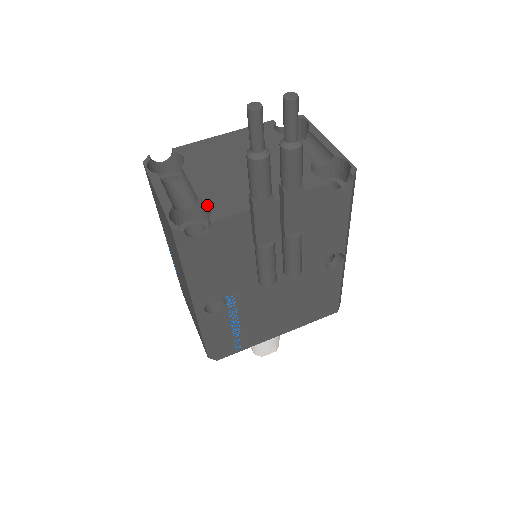
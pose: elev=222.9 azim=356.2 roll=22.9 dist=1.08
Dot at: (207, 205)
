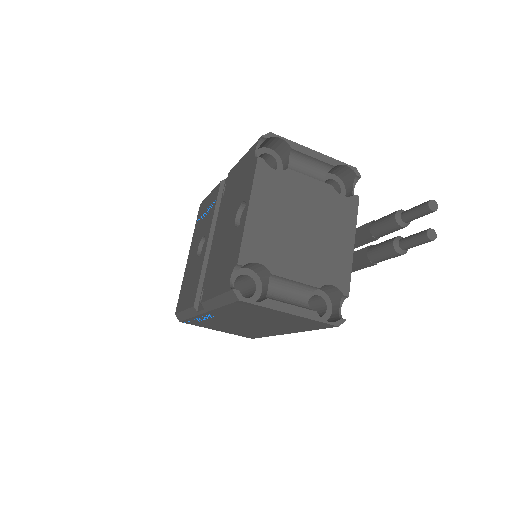
Dot at: (325, 286)
